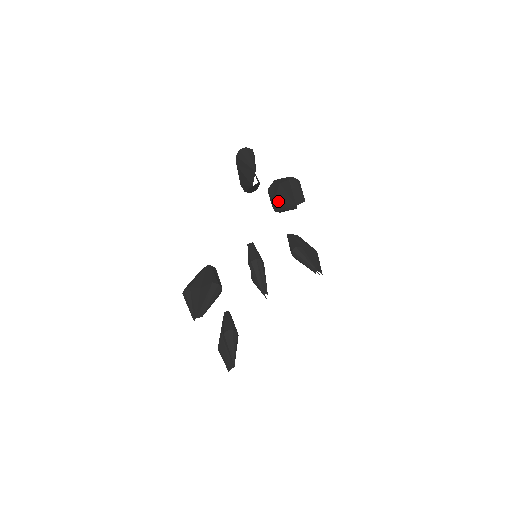
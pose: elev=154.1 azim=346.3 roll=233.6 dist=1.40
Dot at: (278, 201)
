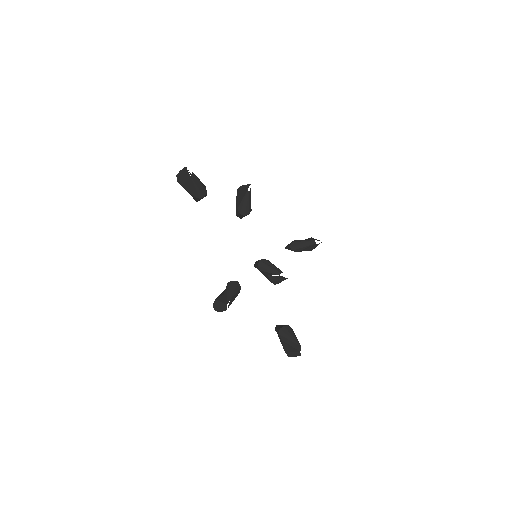
Dot at: (239, 205)
